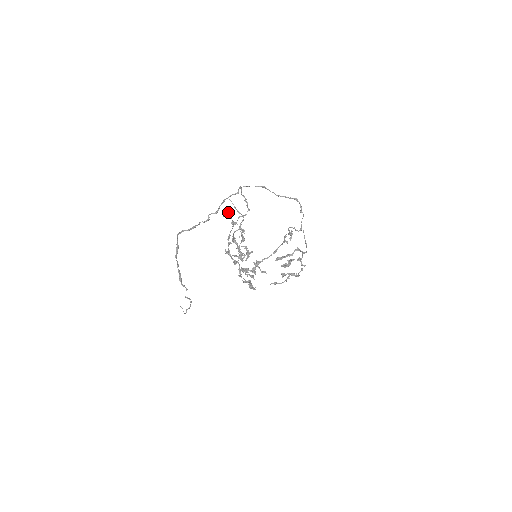
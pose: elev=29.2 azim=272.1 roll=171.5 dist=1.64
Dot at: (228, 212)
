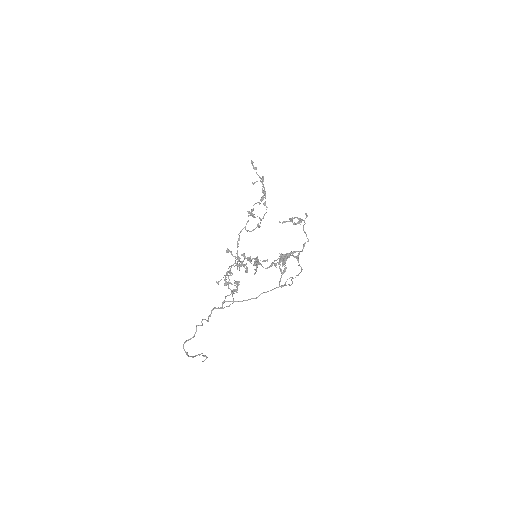
Dot at: (218, 284)
